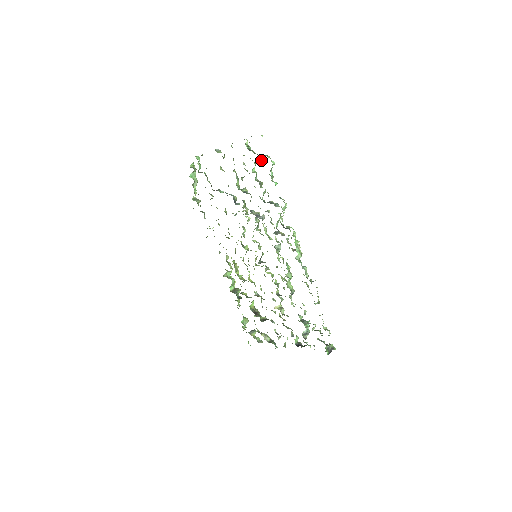
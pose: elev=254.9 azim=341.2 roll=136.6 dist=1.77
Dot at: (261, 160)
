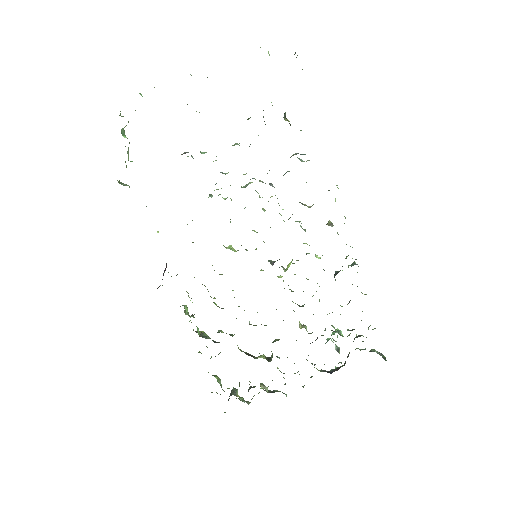
Dot at: occluded
